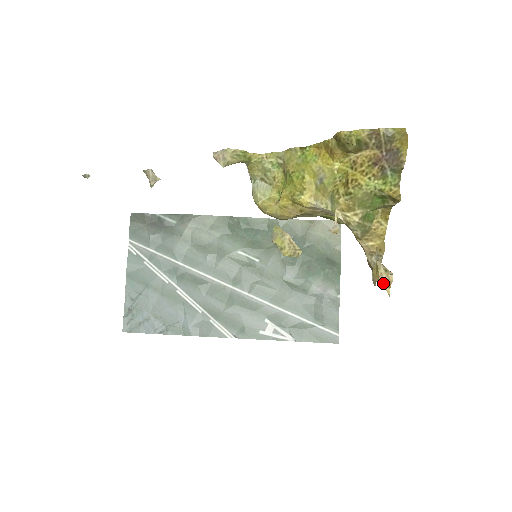
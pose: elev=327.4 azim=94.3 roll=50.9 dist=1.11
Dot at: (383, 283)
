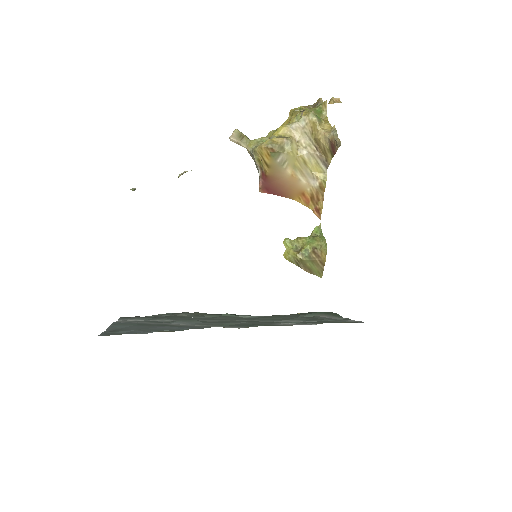
Dot at: (336, 100)
